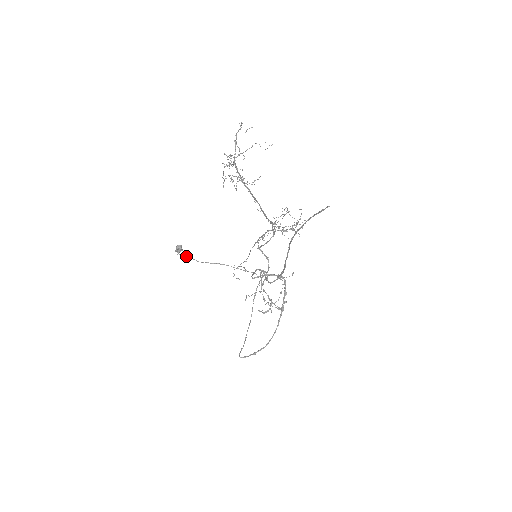
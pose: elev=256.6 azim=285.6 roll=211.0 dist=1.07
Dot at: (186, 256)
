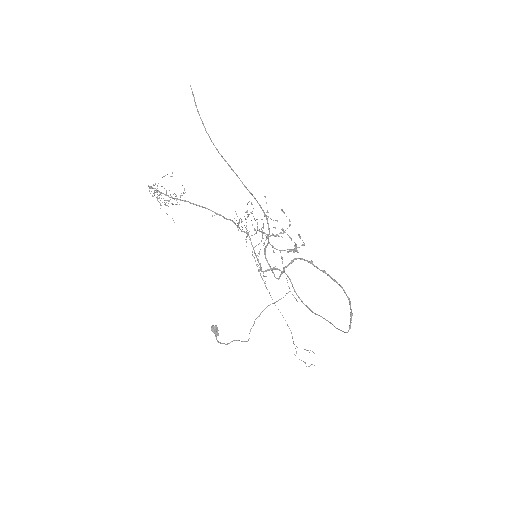
Dot at: occluded
